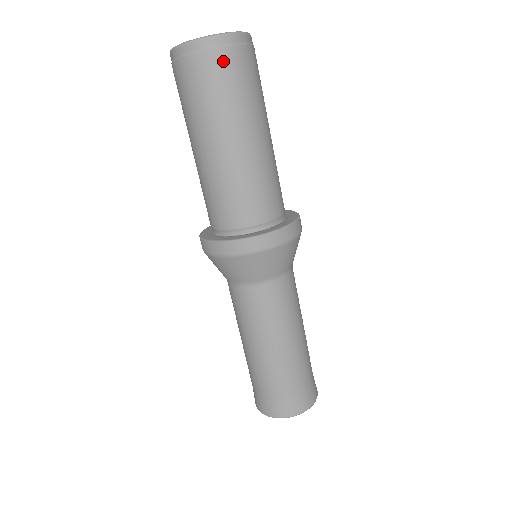
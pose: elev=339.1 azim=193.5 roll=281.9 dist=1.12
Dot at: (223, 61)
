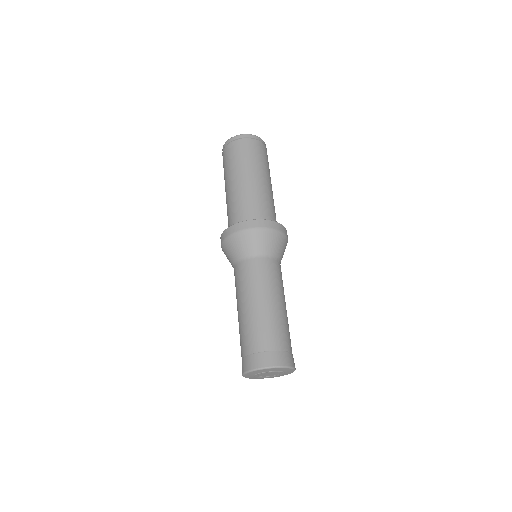
Dot at: (266, 151)
